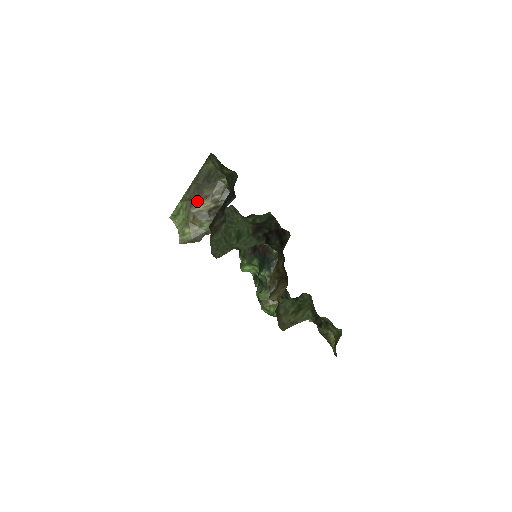
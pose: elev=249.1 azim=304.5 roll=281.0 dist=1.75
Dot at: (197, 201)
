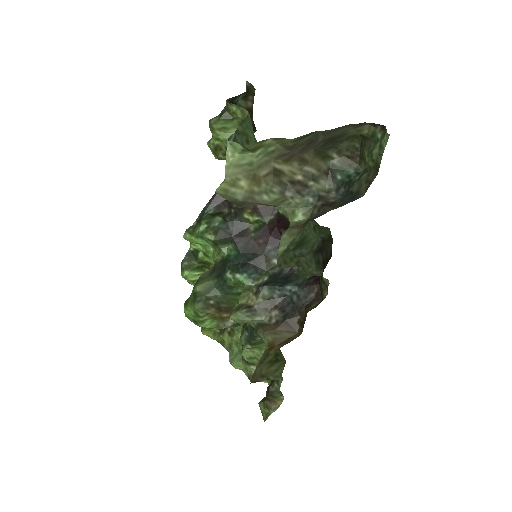
Dot at: (291, 156)
